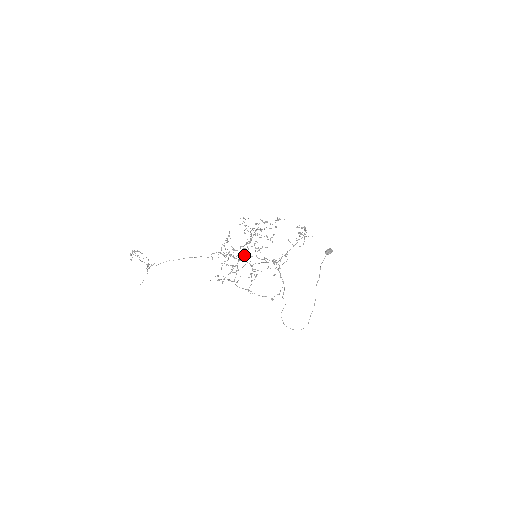
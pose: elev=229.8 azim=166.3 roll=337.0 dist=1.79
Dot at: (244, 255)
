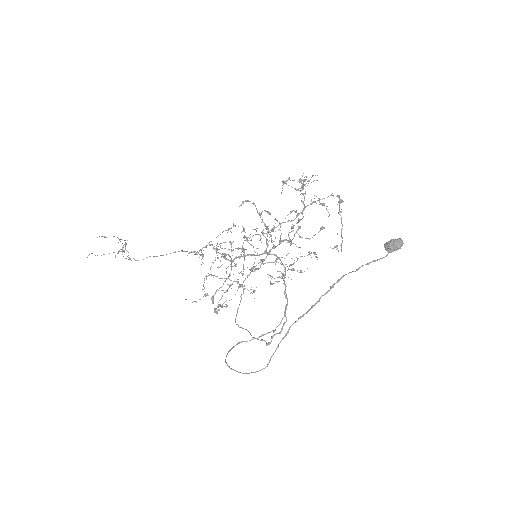
Dot at: (255, 268)
